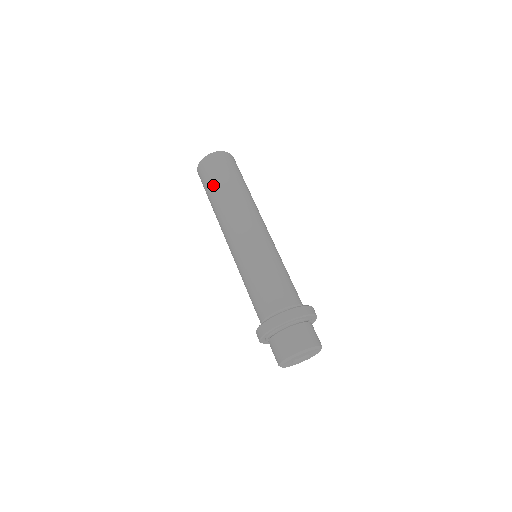
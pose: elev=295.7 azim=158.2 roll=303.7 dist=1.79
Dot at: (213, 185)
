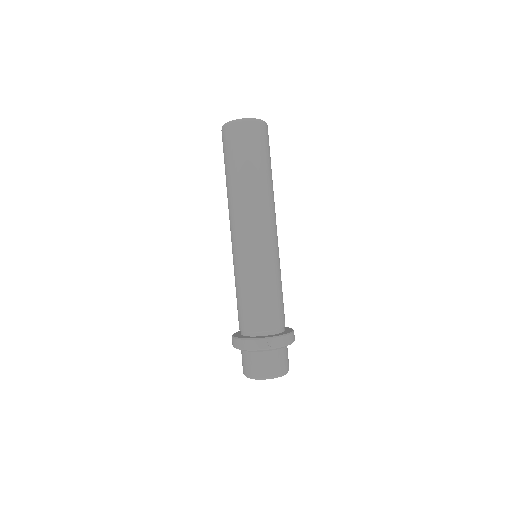
Dot at: occluded
